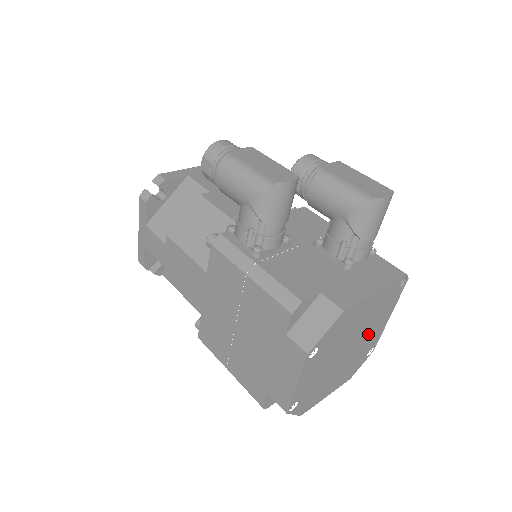
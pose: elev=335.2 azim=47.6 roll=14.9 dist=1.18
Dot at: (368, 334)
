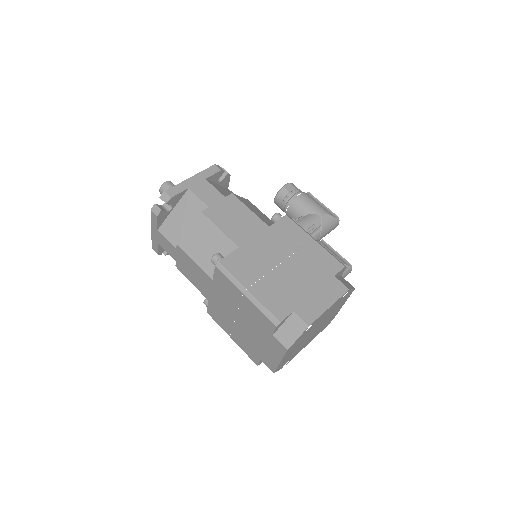
Dot at: (310, 338)
